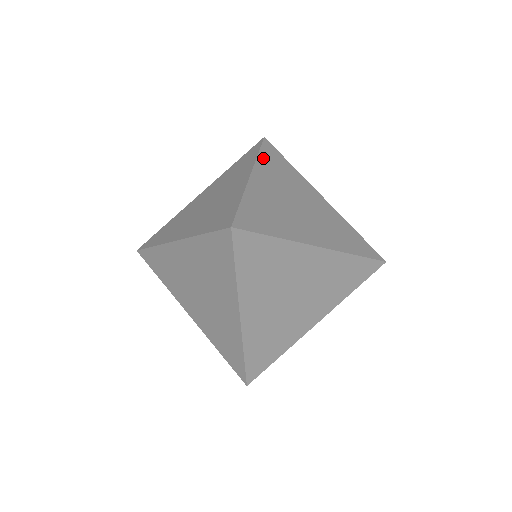
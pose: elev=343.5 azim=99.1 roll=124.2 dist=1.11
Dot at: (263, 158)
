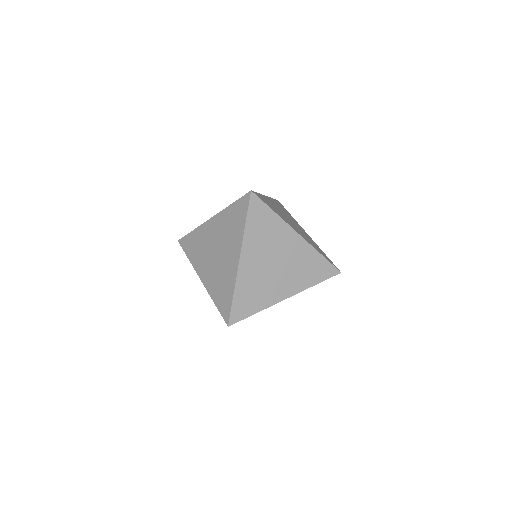
Dot at: (249, 228)
